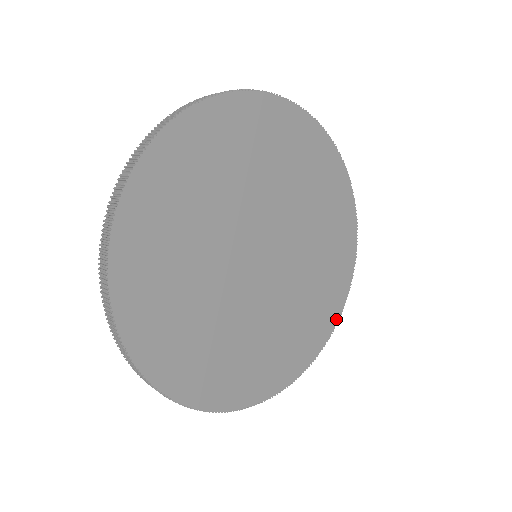
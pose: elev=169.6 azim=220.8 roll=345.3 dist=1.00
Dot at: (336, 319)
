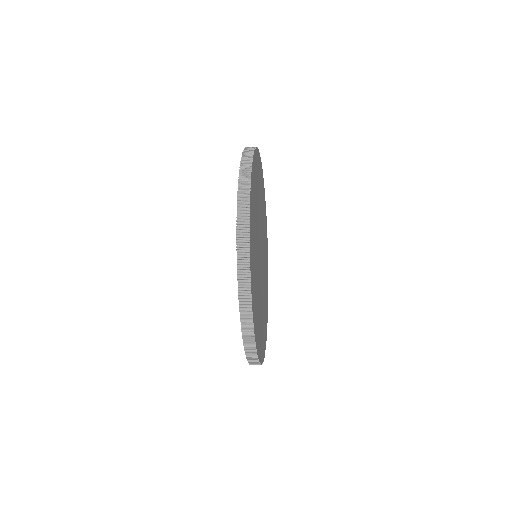
Dot at: (266, 334)
